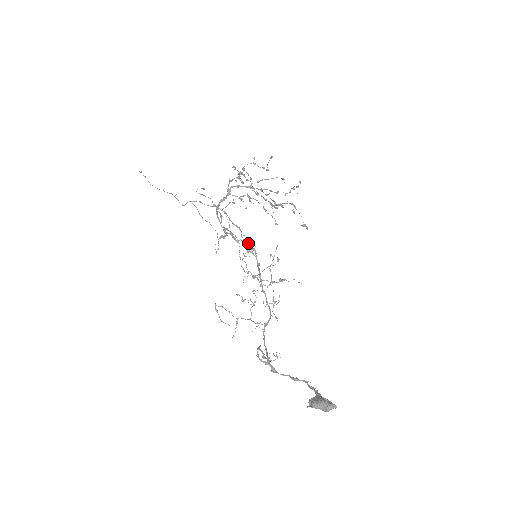
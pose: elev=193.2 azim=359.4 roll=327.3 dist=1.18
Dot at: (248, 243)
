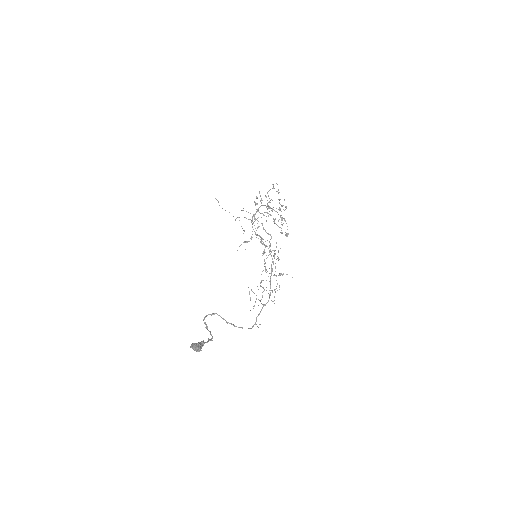
Dot at: (270, 246)
